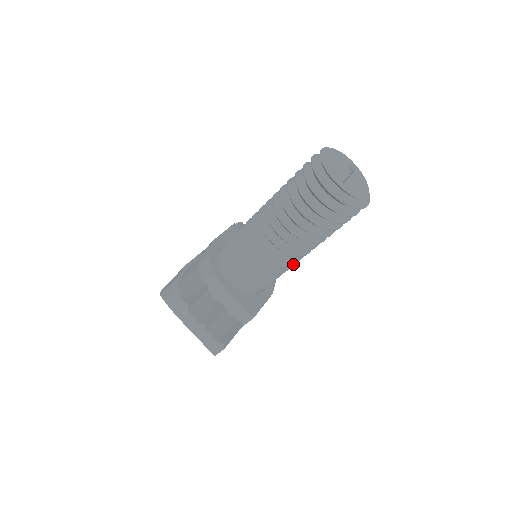
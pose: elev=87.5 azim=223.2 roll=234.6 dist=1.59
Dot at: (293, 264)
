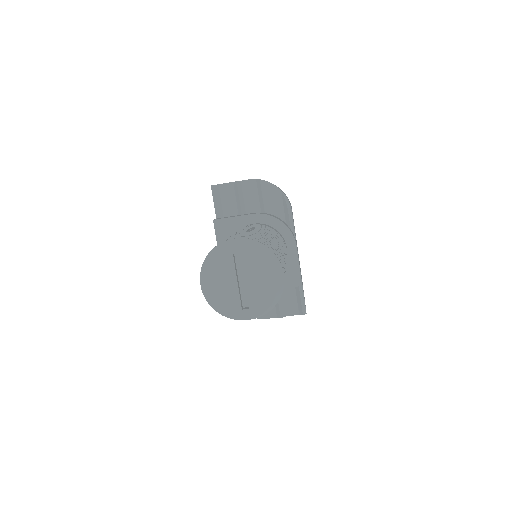
Dot at: occluded
